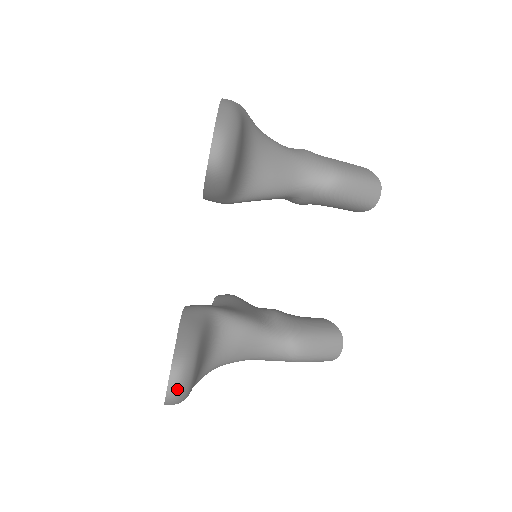
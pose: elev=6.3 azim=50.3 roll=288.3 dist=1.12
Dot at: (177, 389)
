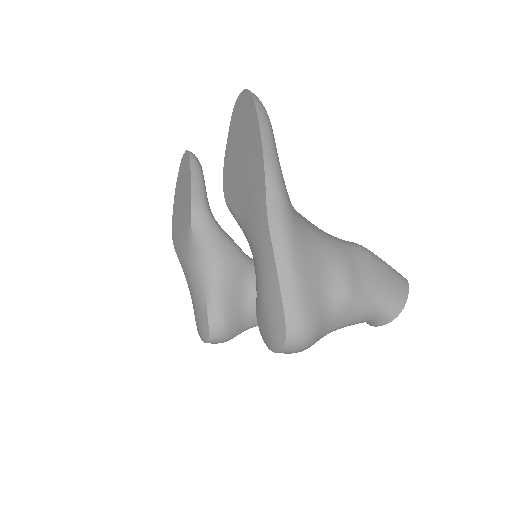
Dot at: occluded
